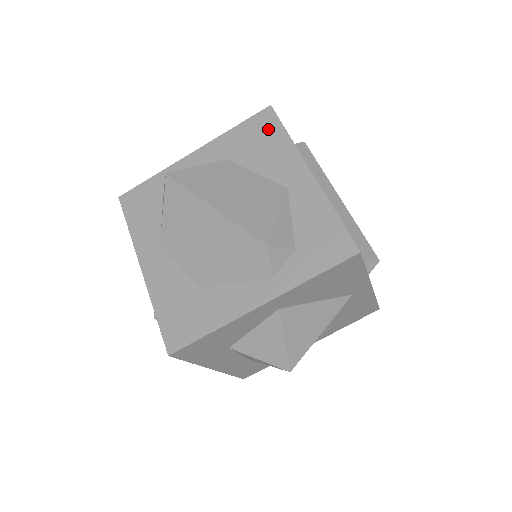
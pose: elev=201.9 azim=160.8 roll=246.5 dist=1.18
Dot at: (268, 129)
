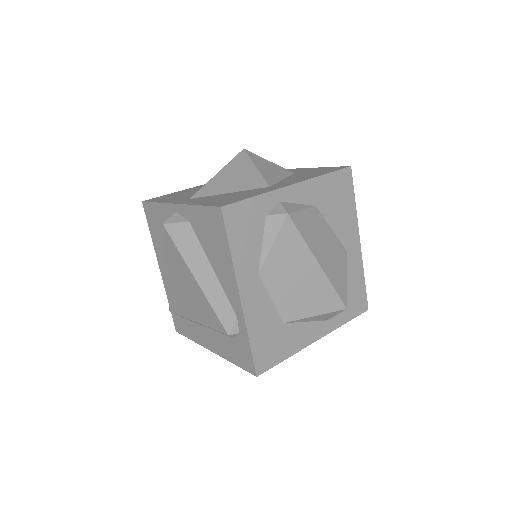
Dot at: (346, 190)
